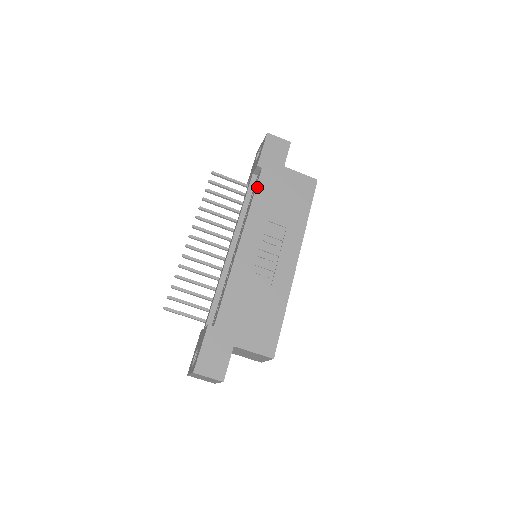
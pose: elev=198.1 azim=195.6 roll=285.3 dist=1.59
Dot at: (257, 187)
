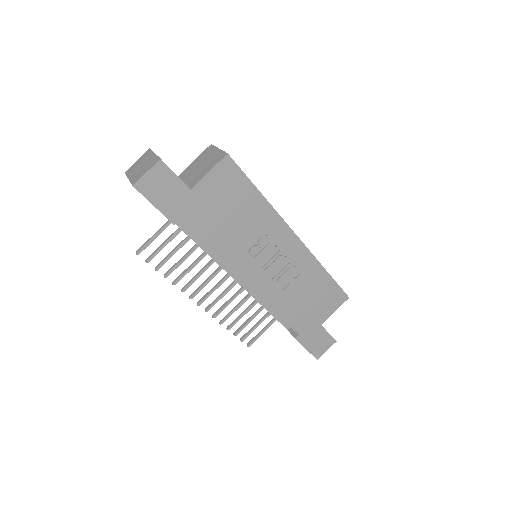
Dot at: (200, 239)
